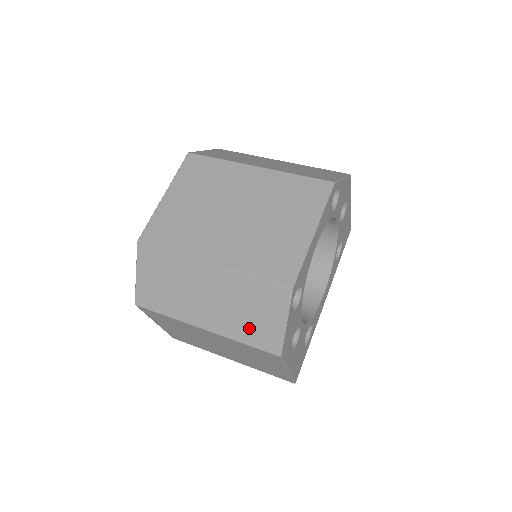
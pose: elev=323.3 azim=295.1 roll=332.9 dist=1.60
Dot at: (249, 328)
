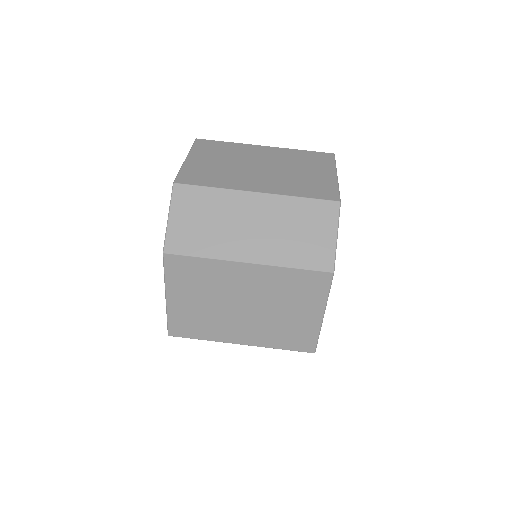
Dot at: occluded
